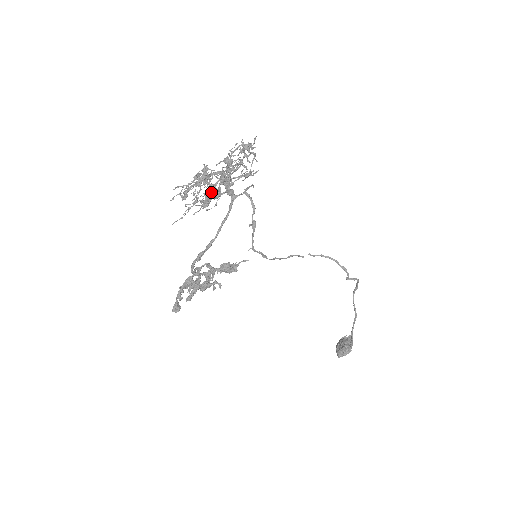
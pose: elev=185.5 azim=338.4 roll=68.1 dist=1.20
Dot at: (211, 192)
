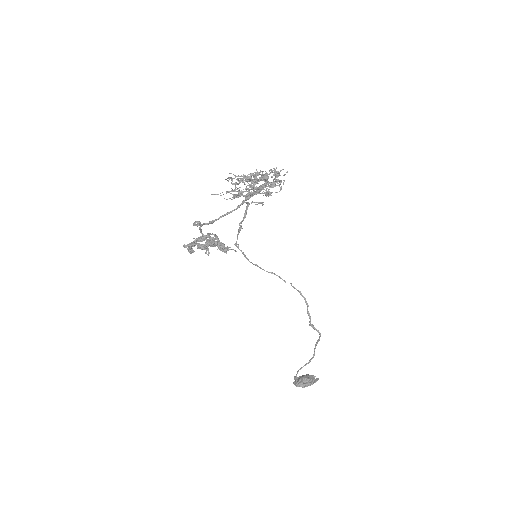
Dot at: occluded
